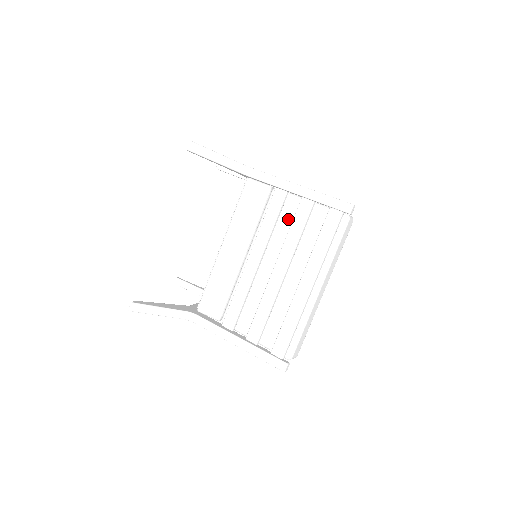
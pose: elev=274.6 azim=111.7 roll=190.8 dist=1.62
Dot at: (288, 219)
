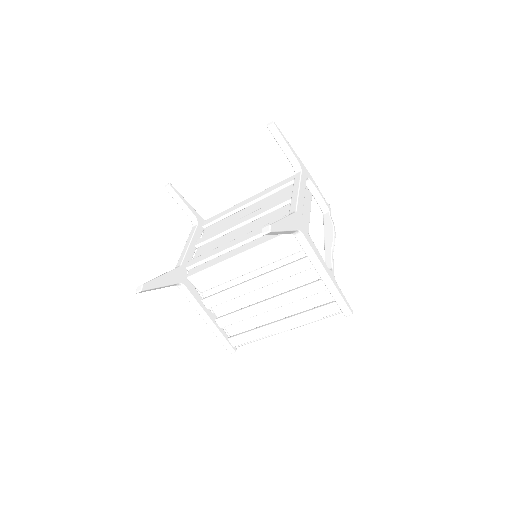
Dot at: (301, 280)
